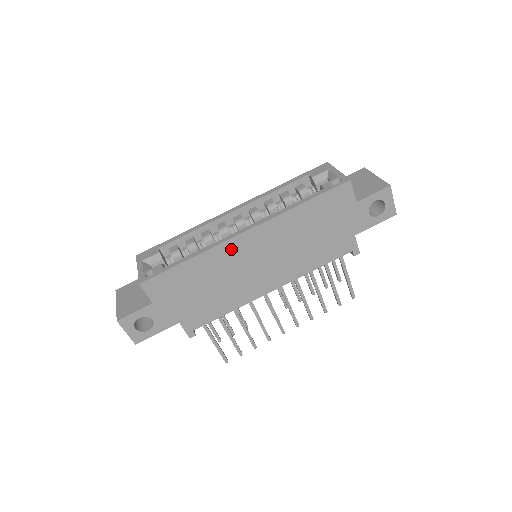
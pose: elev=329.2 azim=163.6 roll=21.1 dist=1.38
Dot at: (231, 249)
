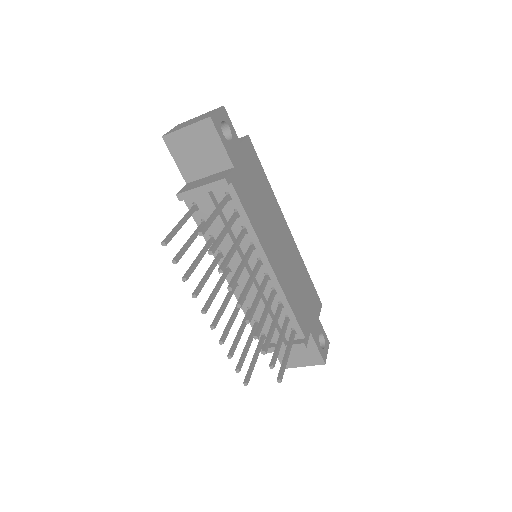
Dot at: (280, 217)
